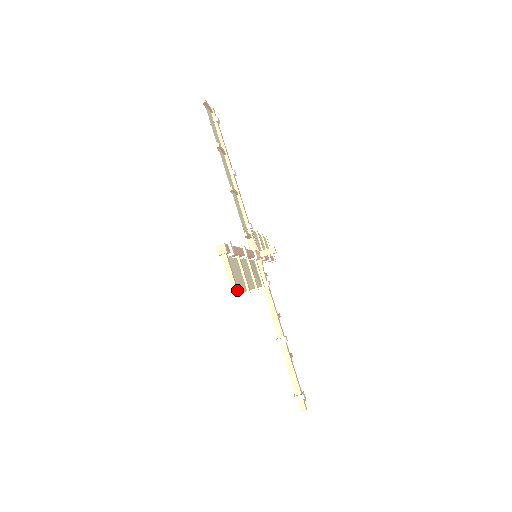
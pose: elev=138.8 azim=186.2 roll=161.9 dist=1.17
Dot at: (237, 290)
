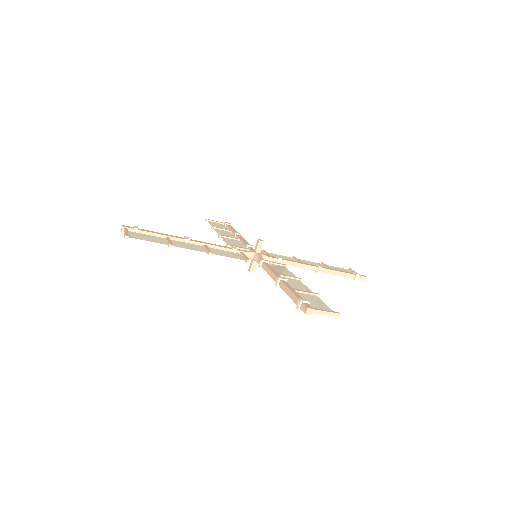
Dot at: (335, 313)
